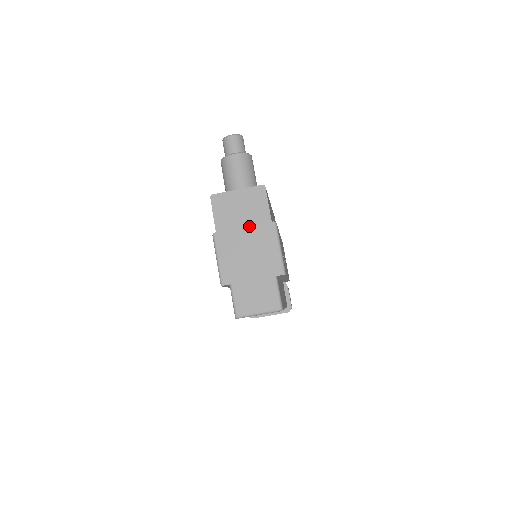
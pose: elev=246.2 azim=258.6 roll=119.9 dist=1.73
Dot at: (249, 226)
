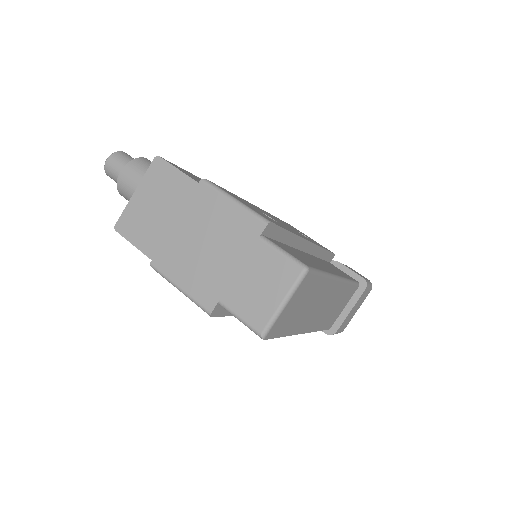
Dot at: (179, 215)
